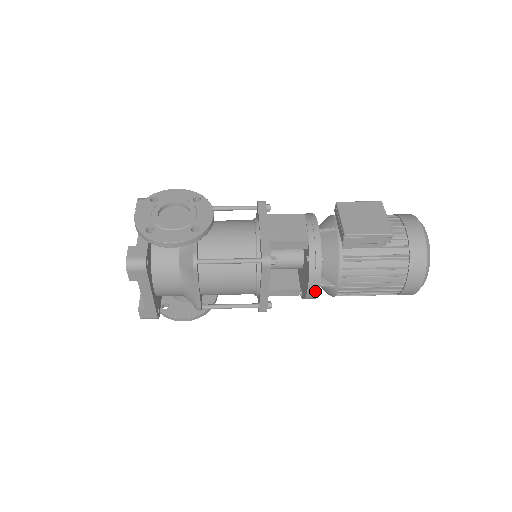
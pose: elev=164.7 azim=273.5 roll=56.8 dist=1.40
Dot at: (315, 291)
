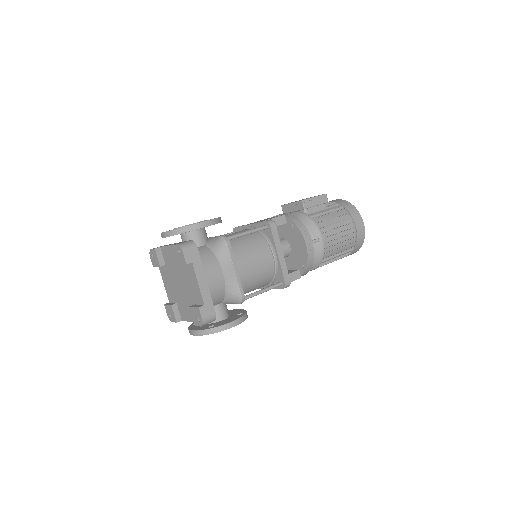
Dot at: (311, 245)
